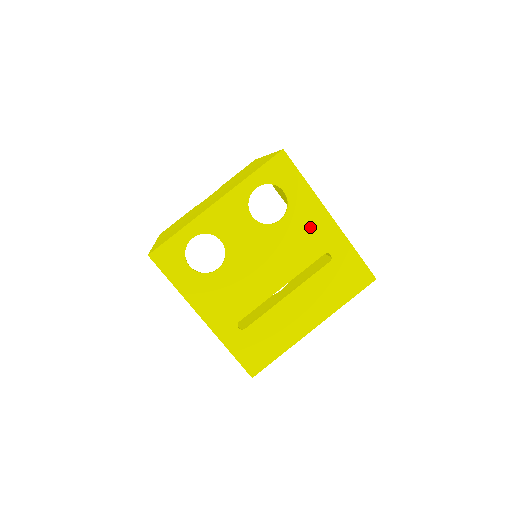
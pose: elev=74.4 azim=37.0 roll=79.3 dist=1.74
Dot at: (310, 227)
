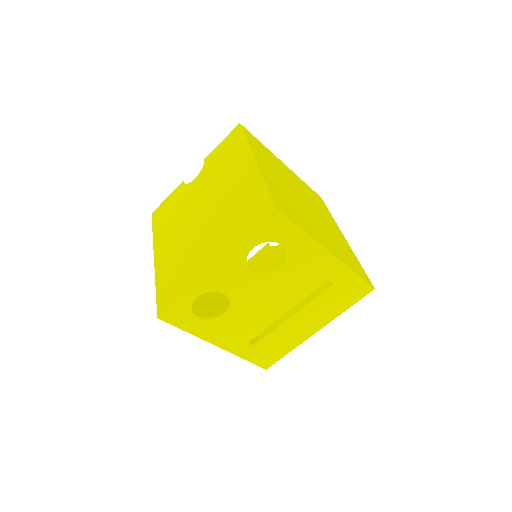
Dot at: (310, 266)
